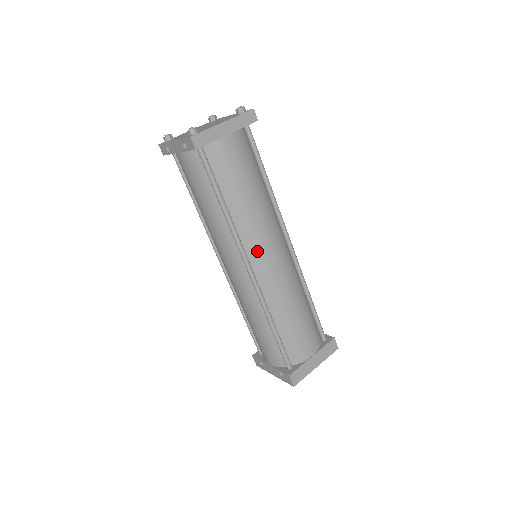
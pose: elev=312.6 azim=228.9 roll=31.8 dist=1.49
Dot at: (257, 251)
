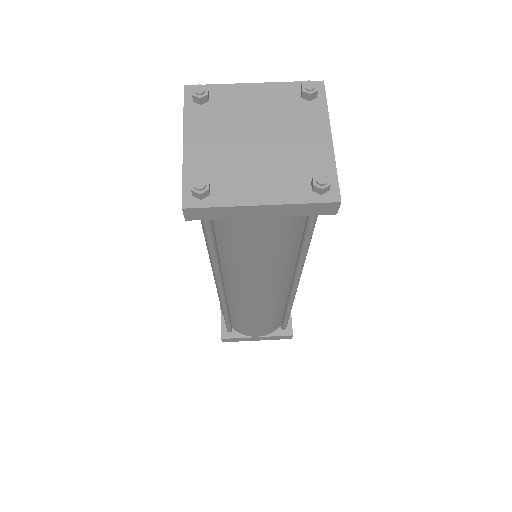
Dot at: (238, 289)
